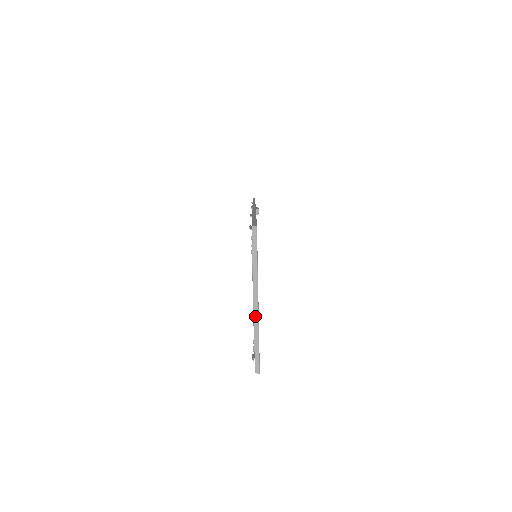
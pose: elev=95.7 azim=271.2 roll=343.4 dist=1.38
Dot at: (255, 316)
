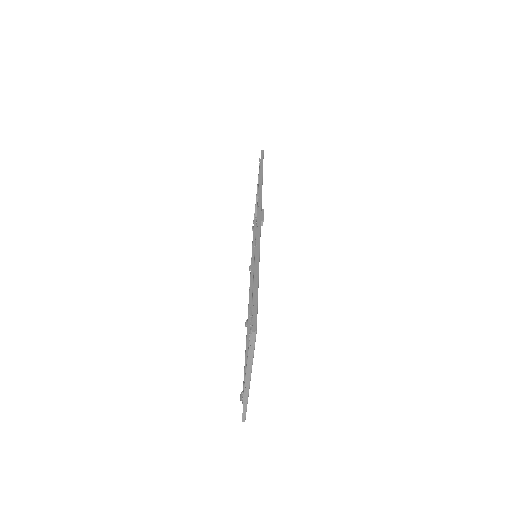
Dot at: (246, 389)
